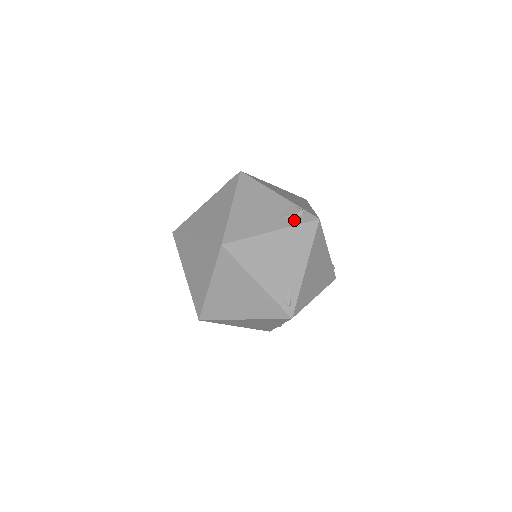
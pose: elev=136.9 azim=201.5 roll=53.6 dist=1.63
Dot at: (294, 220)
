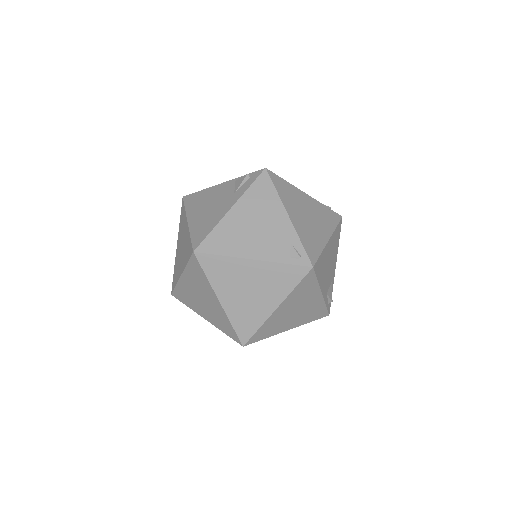
Dot at: (244, 186)
